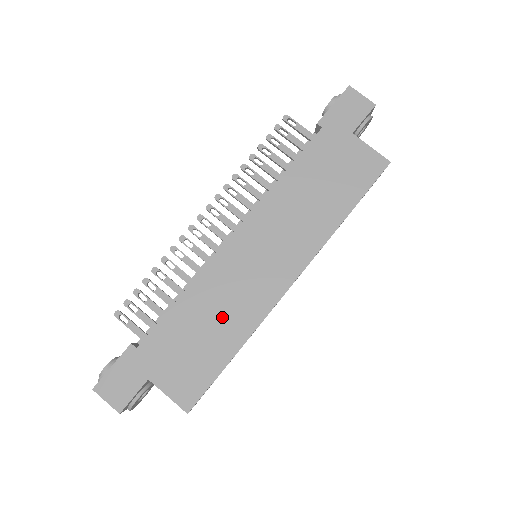
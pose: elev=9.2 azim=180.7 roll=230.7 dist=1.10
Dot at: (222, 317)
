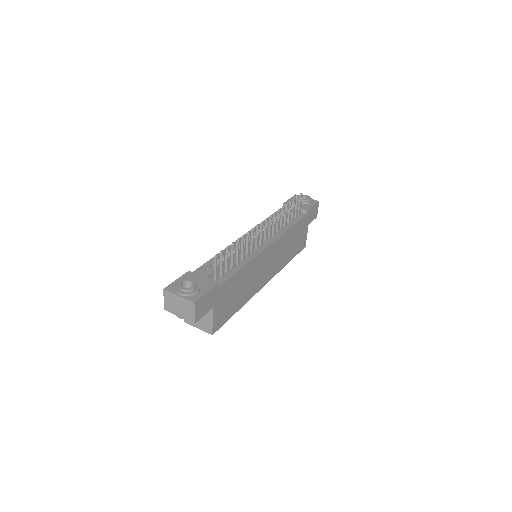
Dot at: (246, 288)
